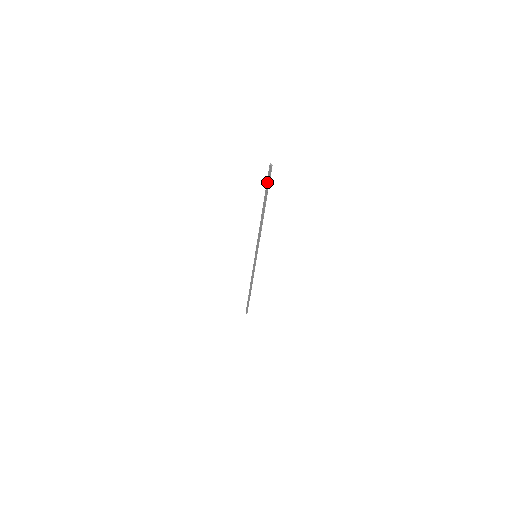
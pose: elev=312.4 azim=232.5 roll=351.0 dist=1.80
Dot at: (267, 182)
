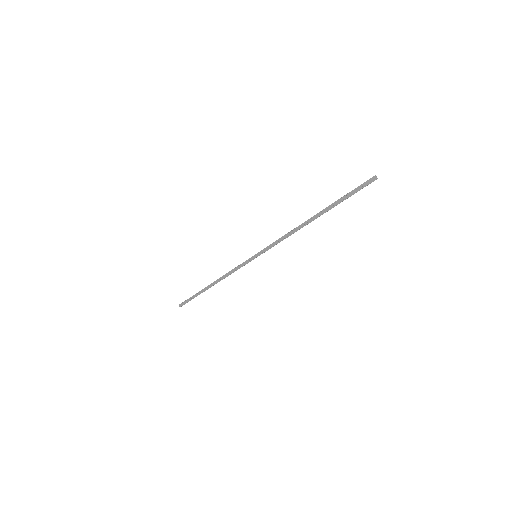
Dot at: (352, 191)
